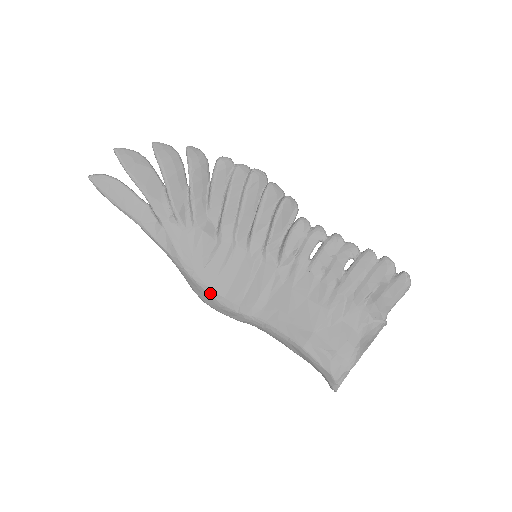
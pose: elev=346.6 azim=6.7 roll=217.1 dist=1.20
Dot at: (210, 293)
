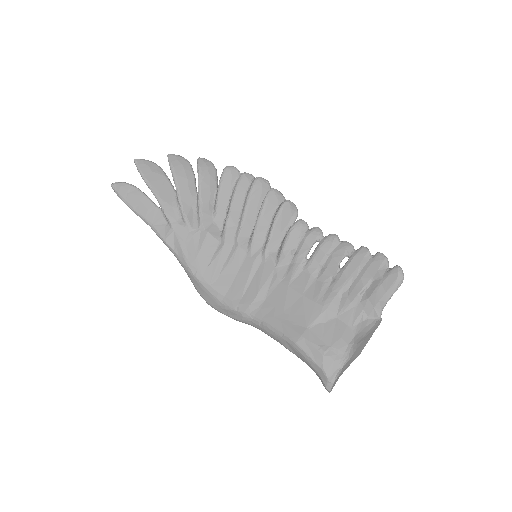
Dot at: (211, 292)
